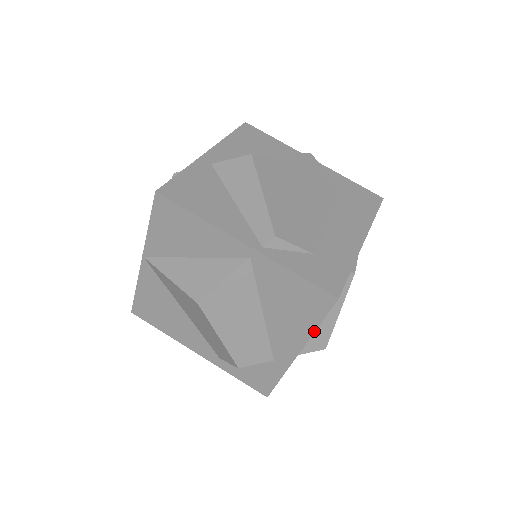
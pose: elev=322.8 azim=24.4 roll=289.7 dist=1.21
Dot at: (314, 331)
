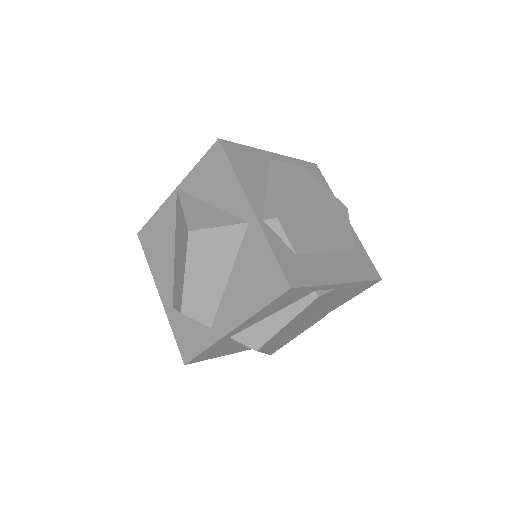
Dot at: (256, 312)
